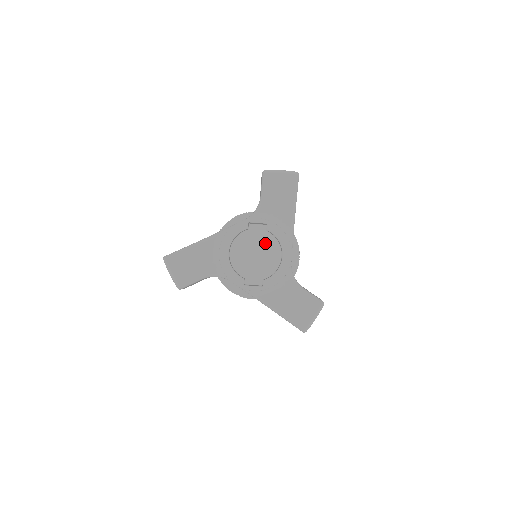
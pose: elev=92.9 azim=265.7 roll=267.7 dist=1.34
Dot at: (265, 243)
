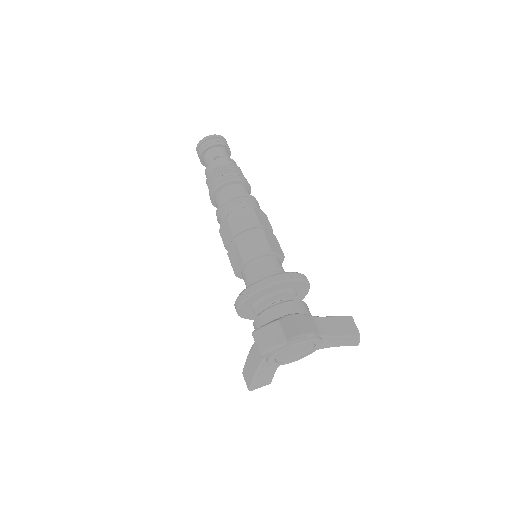
Dot at: (296, 350)
